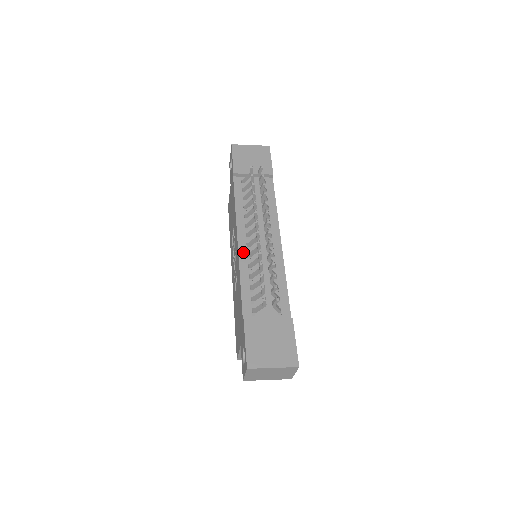
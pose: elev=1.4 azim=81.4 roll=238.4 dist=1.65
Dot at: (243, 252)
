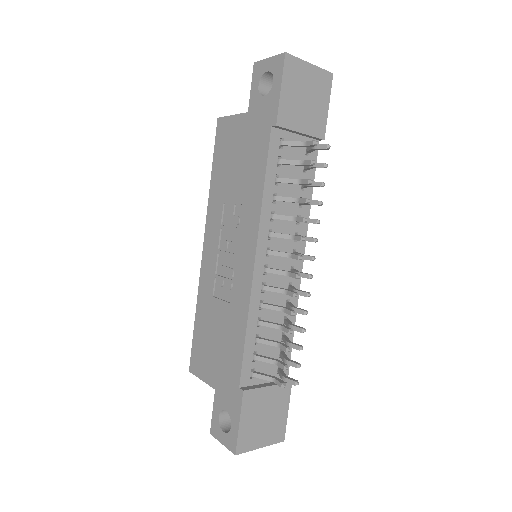
Dot at: (258, 280)
